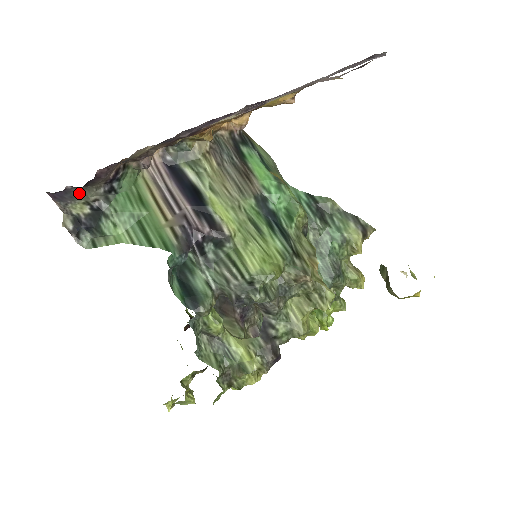
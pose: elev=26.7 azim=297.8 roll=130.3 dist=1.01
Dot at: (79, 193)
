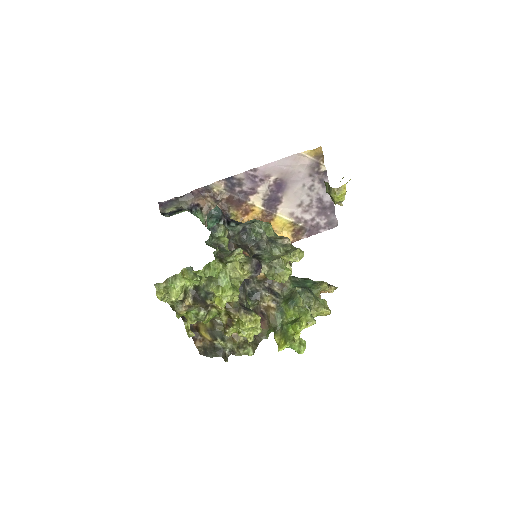
Dot at: (176, 203)
